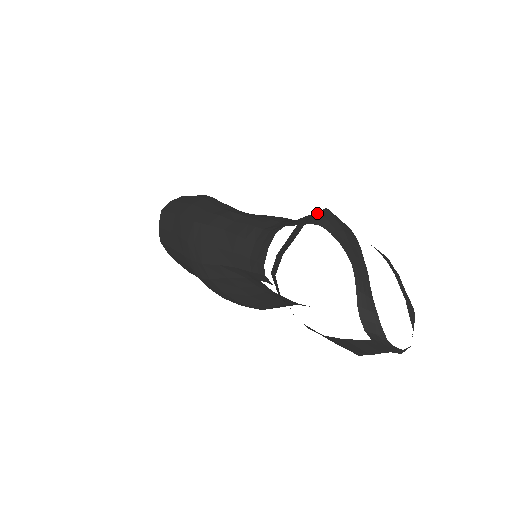
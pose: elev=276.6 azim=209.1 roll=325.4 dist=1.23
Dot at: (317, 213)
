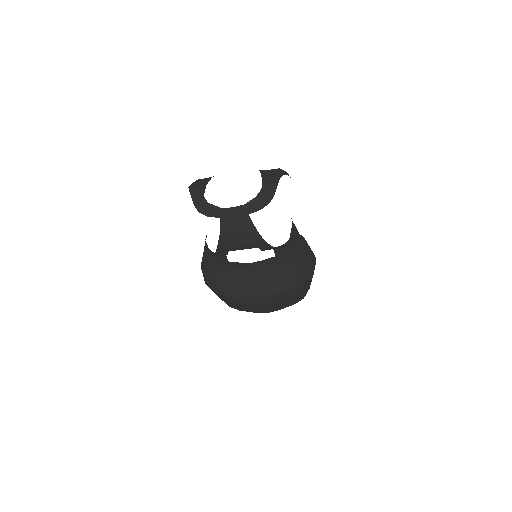
Dot at: occluded
